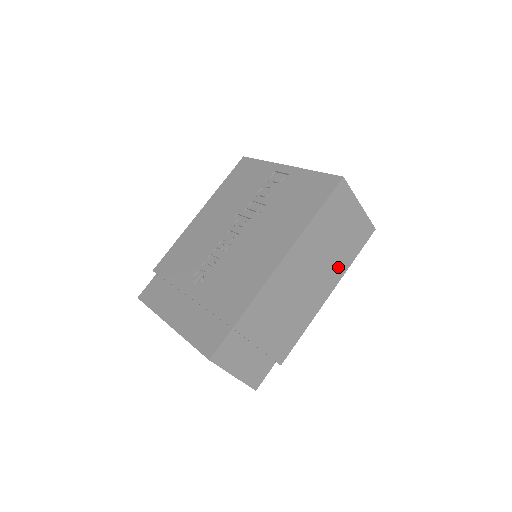
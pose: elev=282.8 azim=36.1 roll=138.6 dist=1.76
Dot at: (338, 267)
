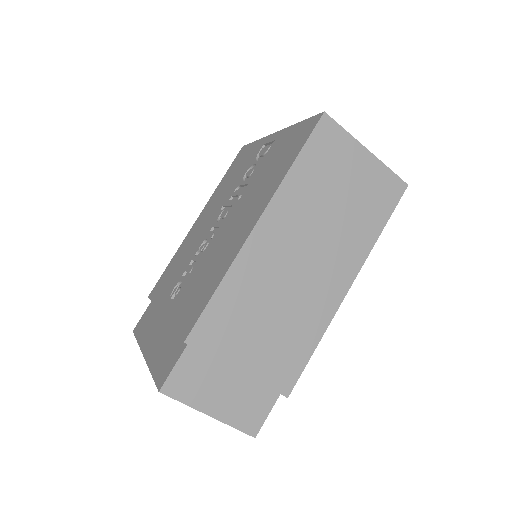
Dot at: (353, 245)
